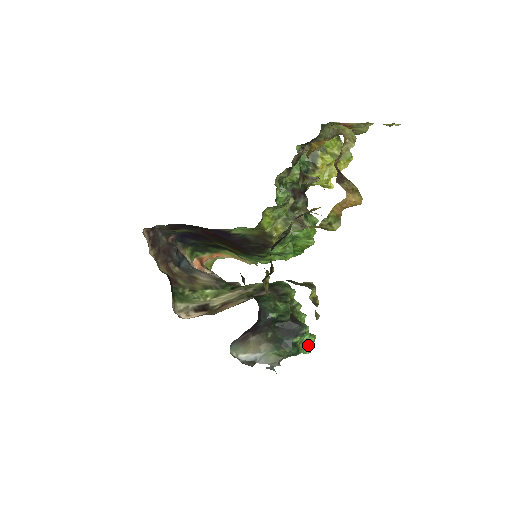
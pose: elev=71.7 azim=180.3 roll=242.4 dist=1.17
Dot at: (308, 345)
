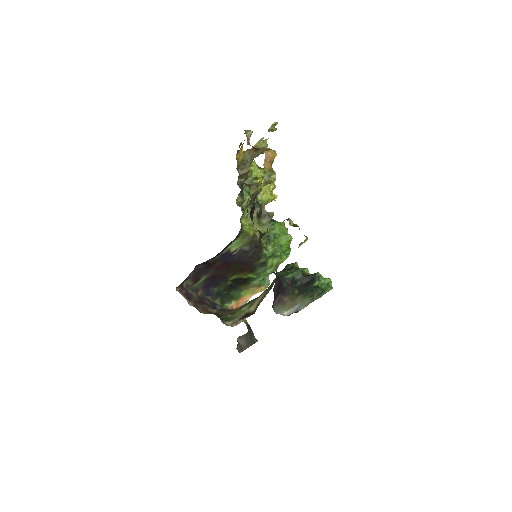
Dot at: (328, 285)
